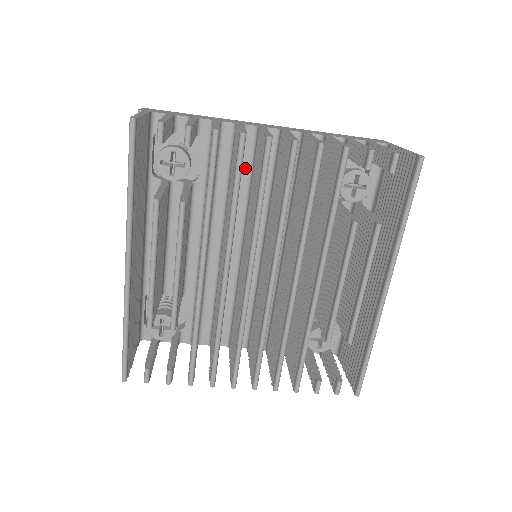
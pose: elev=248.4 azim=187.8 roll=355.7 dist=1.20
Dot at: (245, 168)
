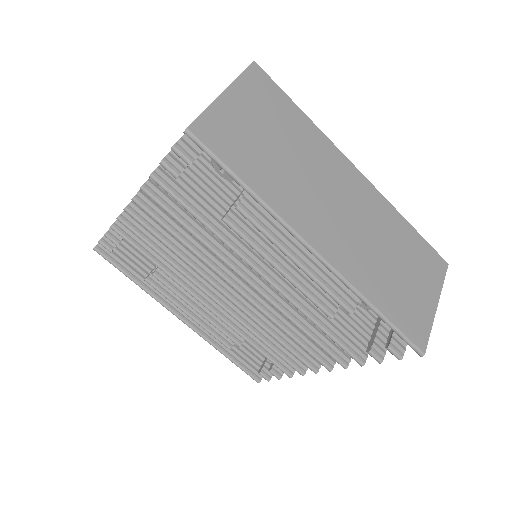
Dot at: occluded
